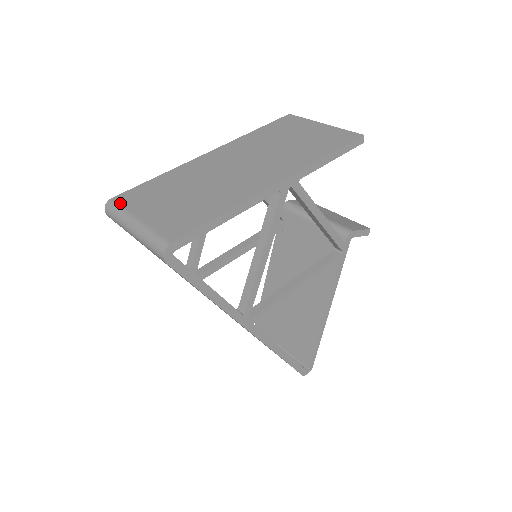
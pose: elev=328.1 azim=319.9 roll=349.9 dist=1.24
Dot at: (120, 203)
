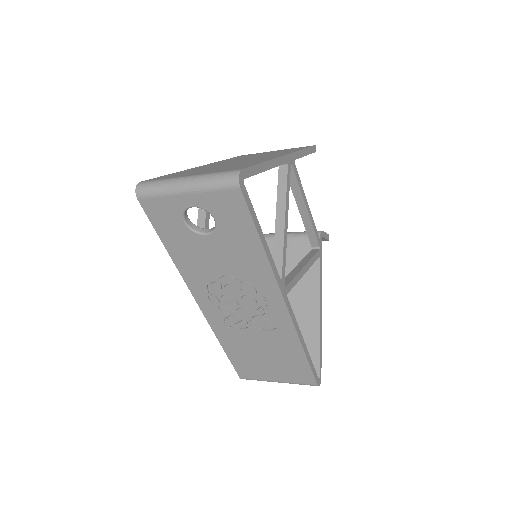
Dot at: (155, 179)
